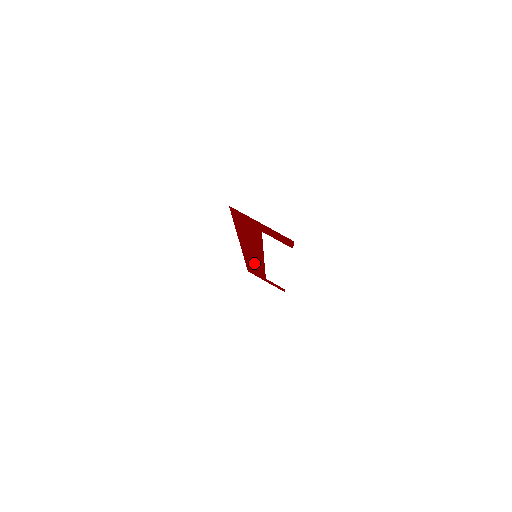
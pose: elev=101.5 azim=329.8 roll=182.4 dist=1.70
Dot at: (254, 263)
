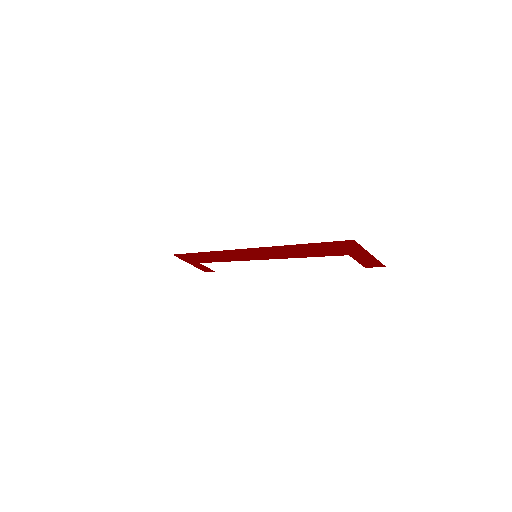
Dot at: (224, 256)
